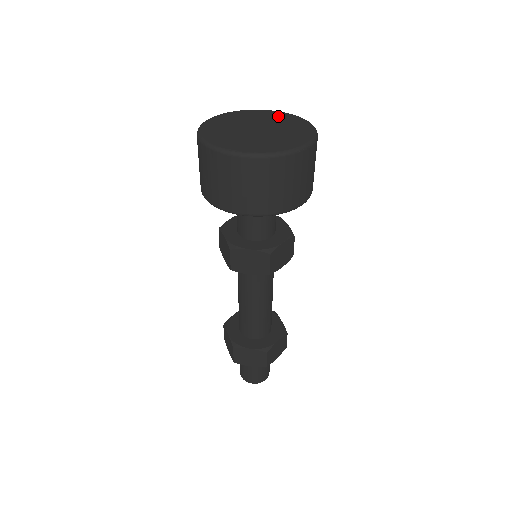
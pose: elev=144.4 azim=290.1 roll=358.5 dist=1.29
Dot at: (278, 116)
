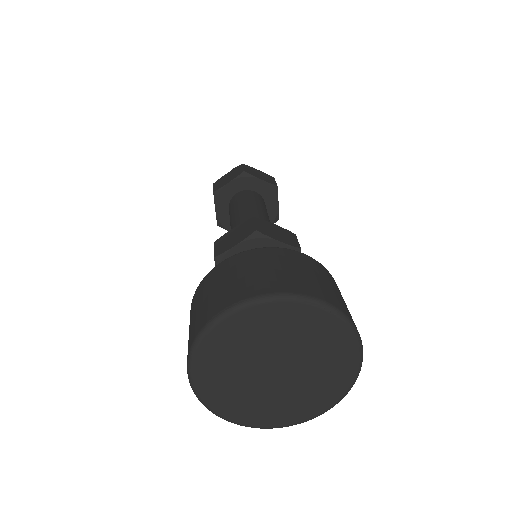
Dot at: (326, 335)
